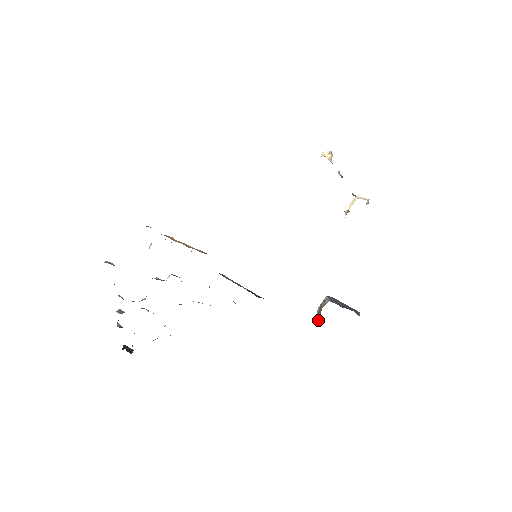
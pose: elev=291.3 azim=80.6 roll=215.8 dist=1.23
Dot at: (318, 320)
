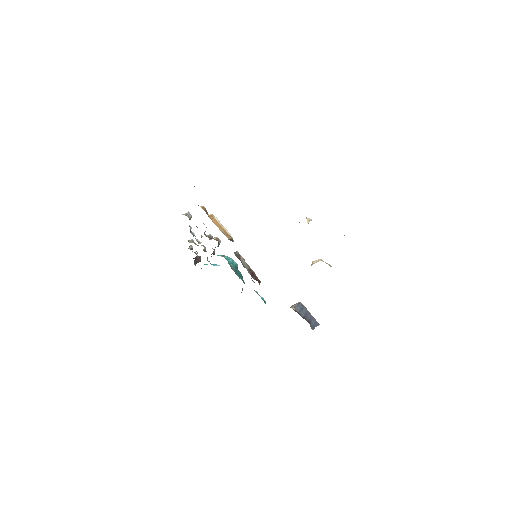
Dot at: occluded
